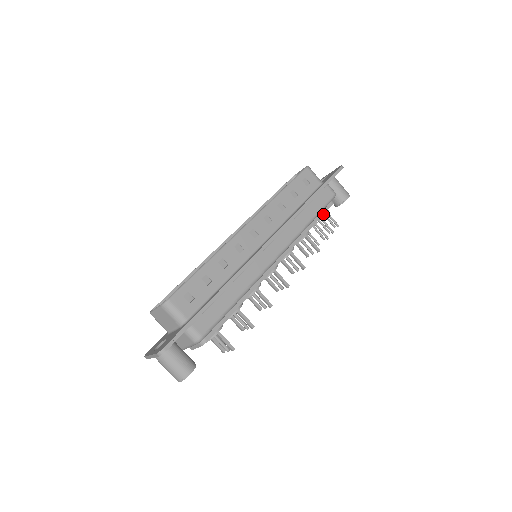
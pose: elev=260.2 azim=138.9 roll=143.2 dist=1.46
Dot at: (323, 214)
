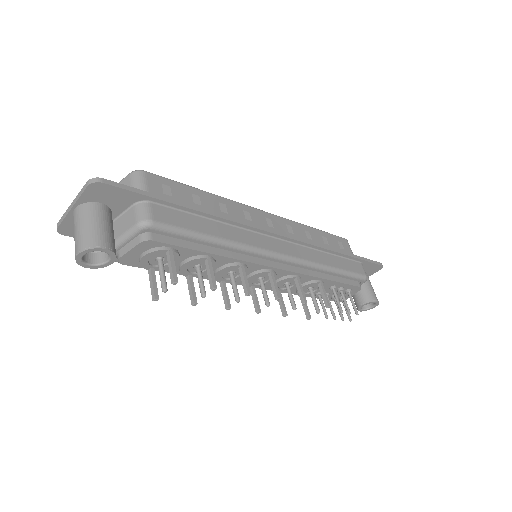
Dot at: (347, 283)
